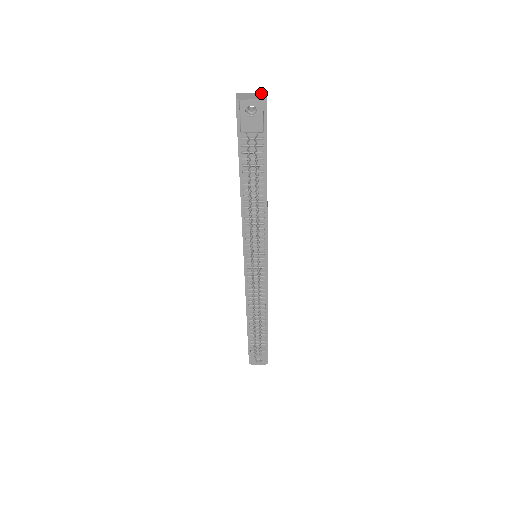
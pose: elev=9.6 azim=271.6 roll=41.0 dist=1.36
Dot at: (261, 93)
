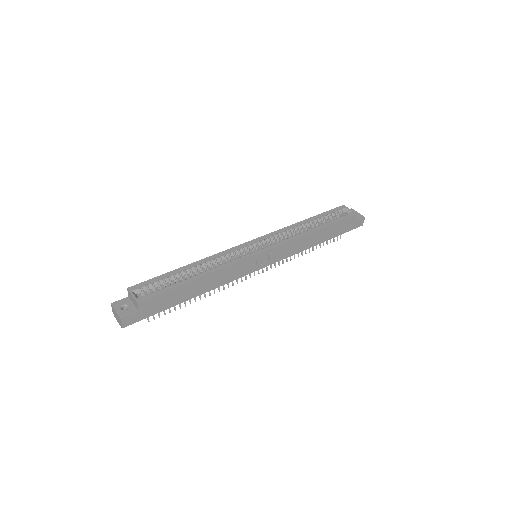
Dot at: (119, 318)
